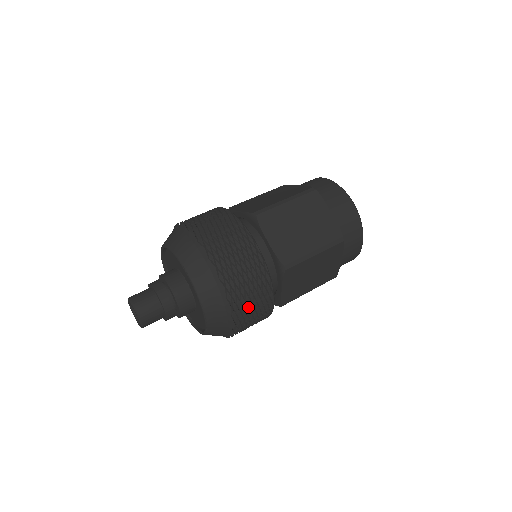
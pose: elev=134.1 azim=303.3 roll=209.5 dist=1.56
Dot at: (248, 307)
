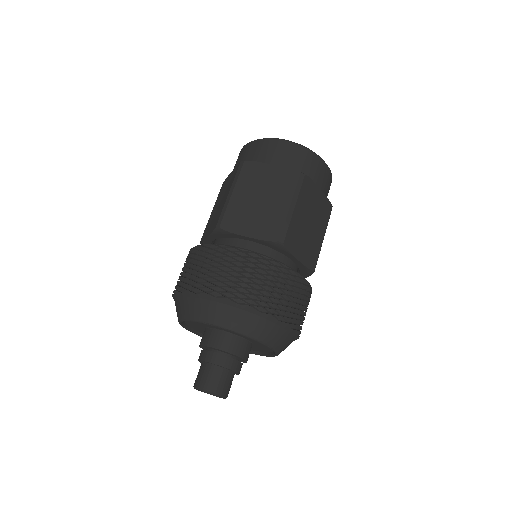
Dot at: (285, 301)
